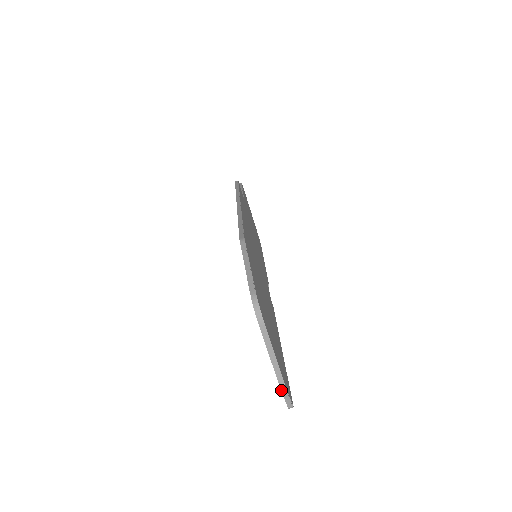
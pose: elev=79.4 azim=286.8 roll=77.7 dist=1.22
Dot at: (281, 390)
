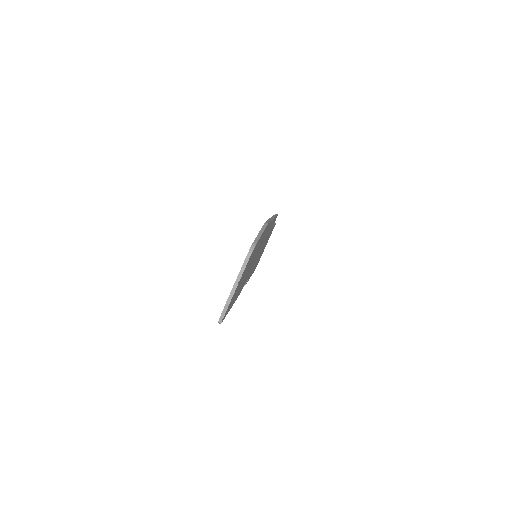
Dot at: (225, 305)
